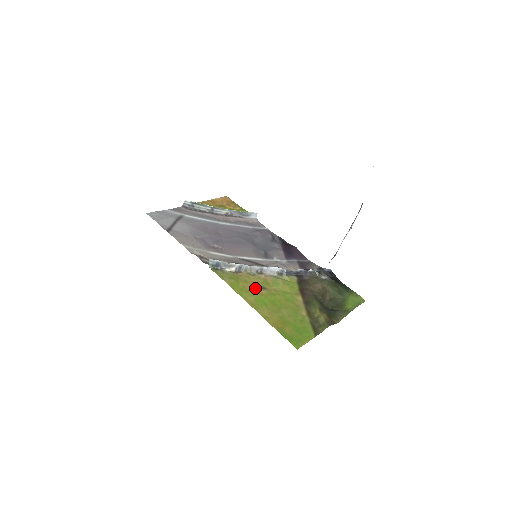
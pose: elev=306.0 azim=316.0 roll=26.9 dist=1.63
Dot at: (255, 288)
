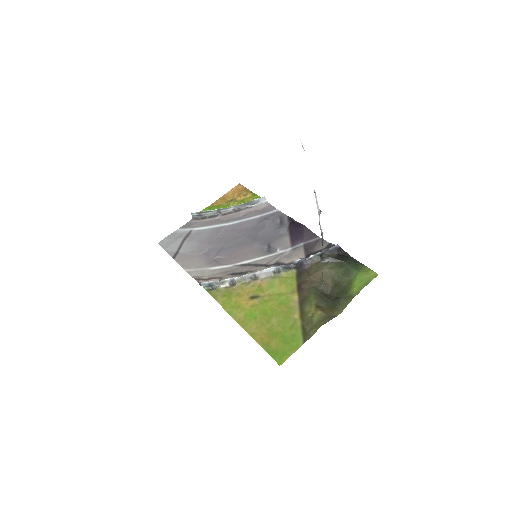
Dot at: (247, 300)
